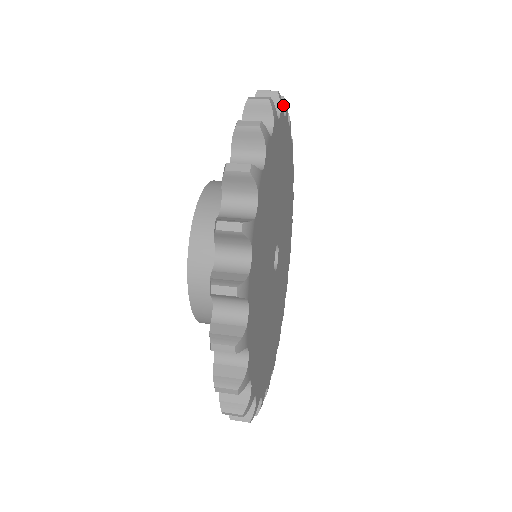
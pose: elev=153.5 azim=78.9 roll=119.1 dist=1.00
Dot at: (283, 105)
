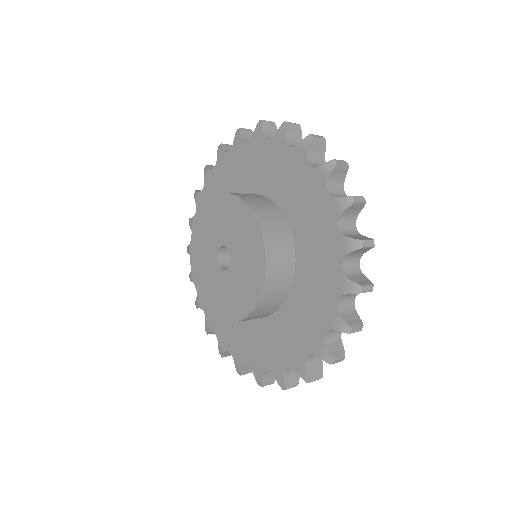
Dot at: occluded
